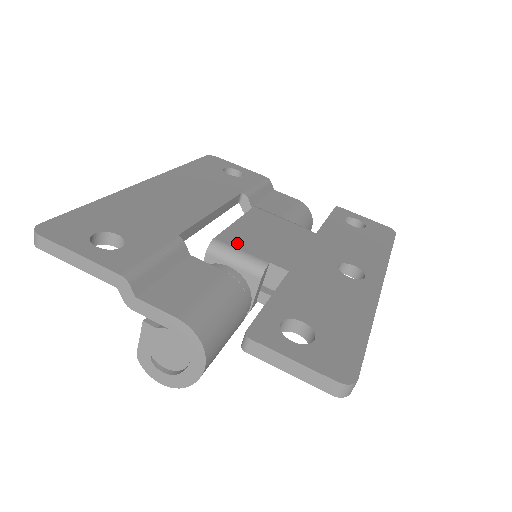
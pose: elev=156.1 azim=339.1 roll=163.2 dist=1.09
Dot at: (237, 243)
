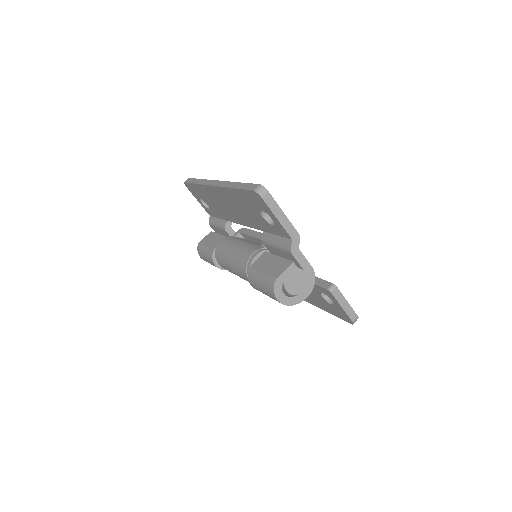
Dot at: occluded
